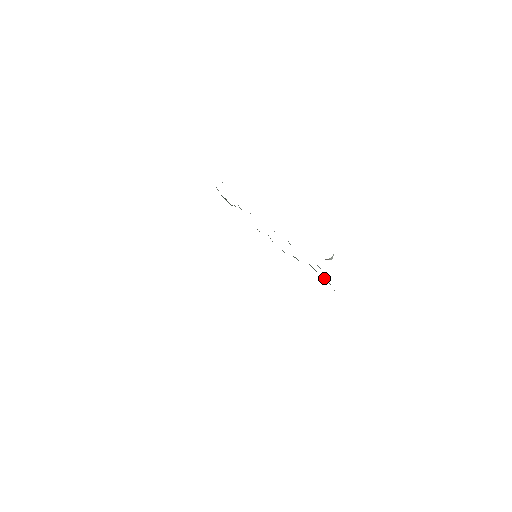
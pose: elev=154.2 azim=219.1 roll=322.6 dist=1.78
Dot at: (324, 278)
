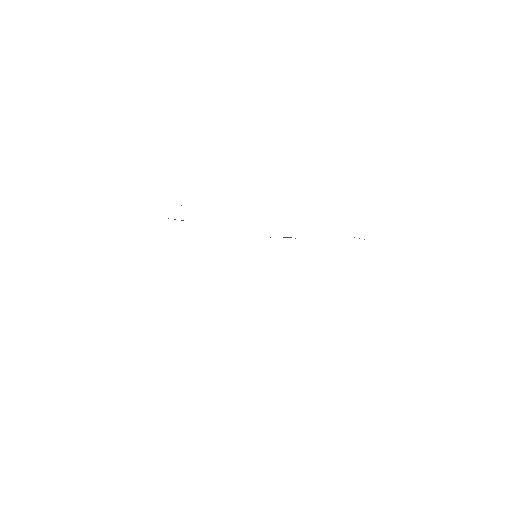
Dot at: occluded
